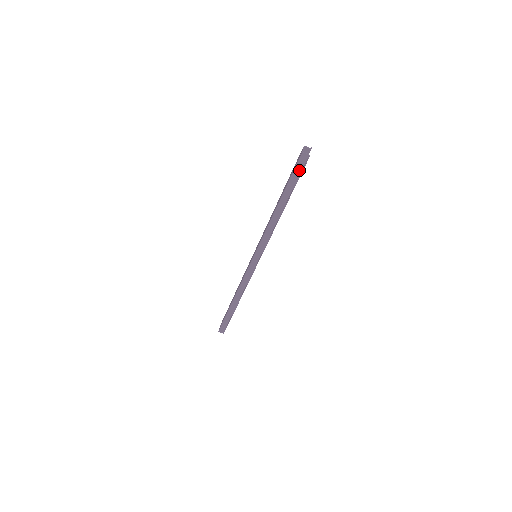
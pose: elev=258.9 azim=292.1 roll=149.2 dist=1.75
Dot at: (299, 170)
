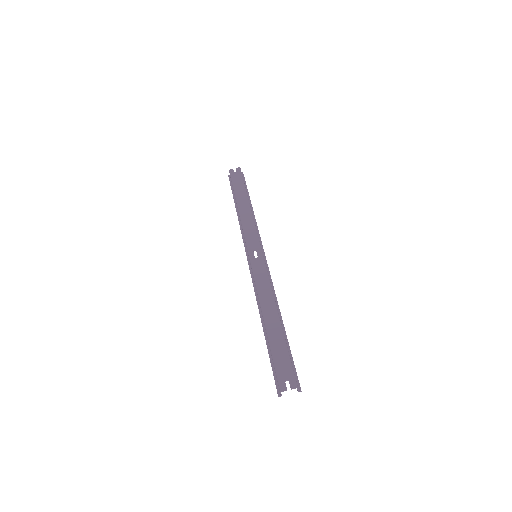
Dot at: (276, 373)
